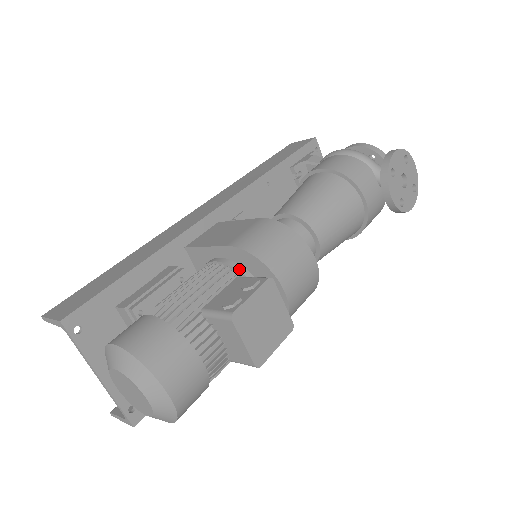
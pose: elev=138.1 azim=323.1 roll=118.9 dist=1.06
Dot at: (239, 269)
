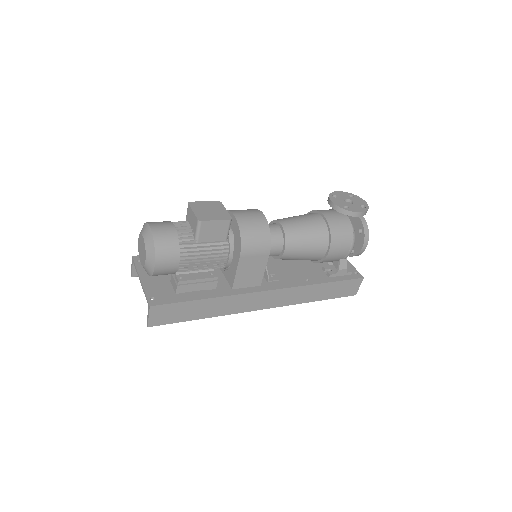
Dot at: occluded
